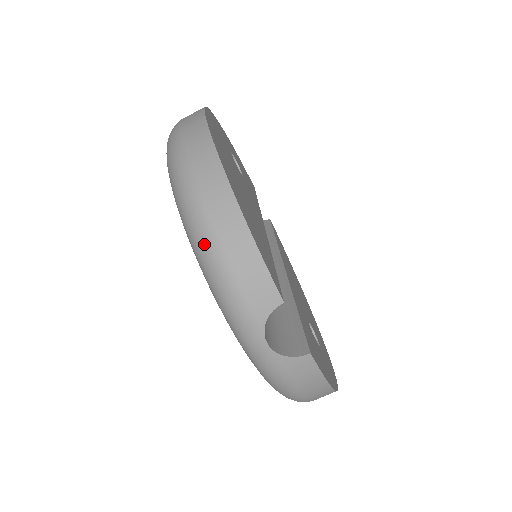
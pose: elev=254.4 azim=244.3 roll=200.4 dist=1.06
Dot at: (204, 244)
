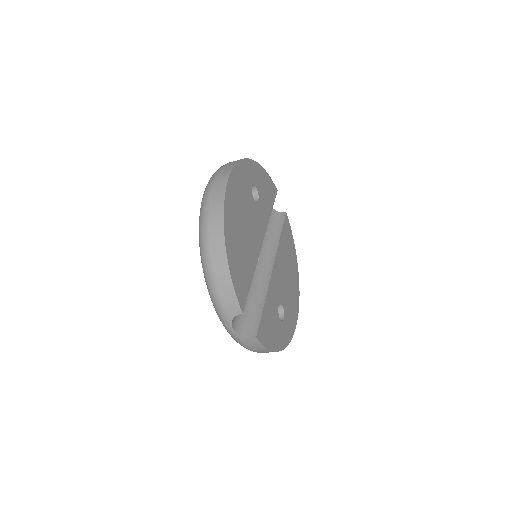
Dot at: (207, 273)
